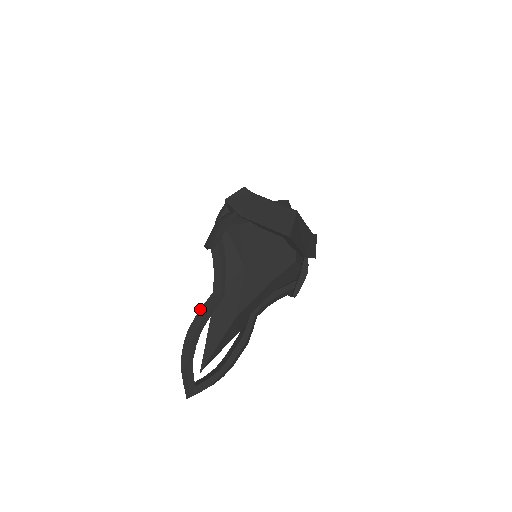
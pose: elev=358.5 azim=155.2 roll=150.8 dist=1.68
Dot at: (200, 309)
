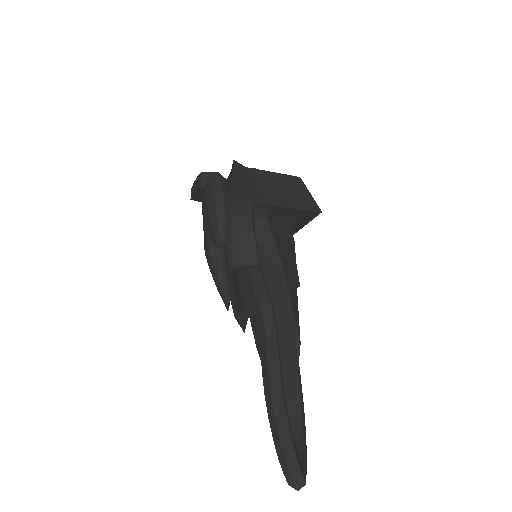
Dot at: (267, 361)
